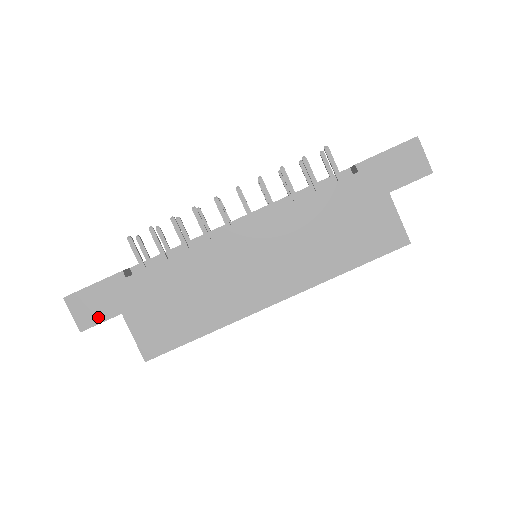
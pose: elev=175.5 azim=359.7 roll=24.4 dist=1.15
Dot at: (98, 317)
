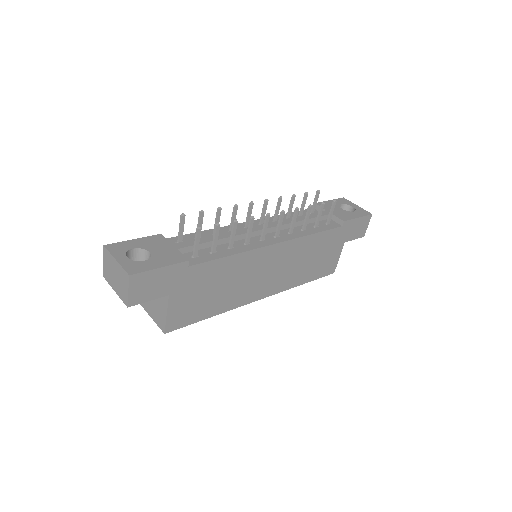
Dot at: (149, 296)
